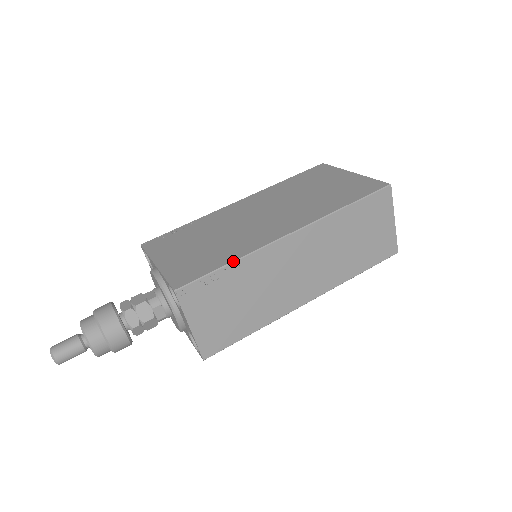
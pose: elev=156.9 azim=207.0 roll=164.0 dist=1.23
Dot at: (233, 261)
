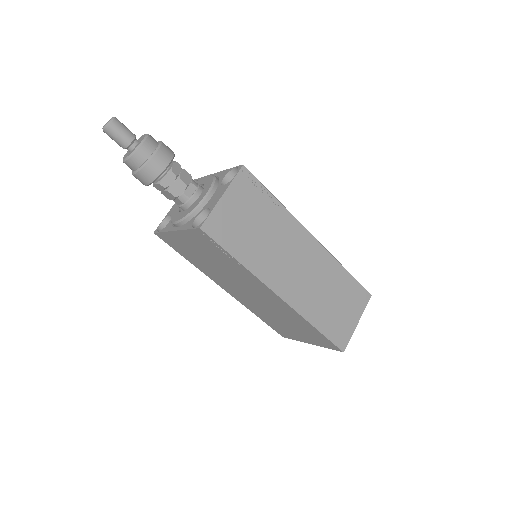
Dot at: (279, 201)
